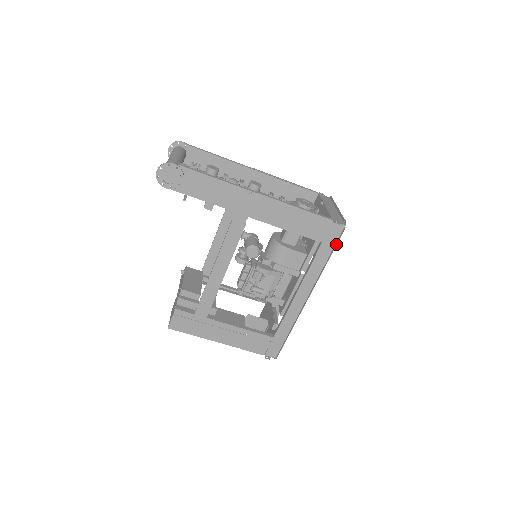
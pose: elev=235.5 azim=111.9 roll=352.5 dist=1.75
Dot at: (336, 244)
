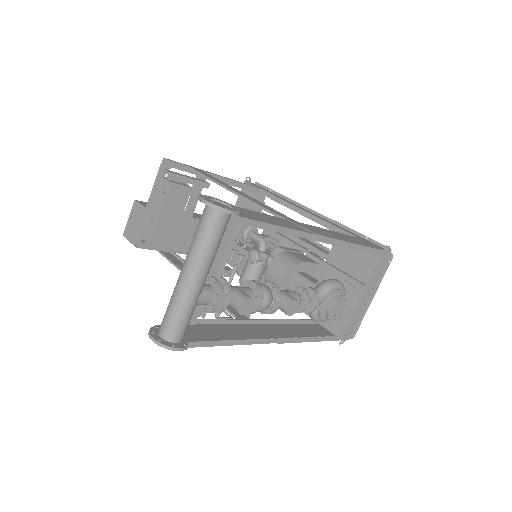
Dot at: occluded
